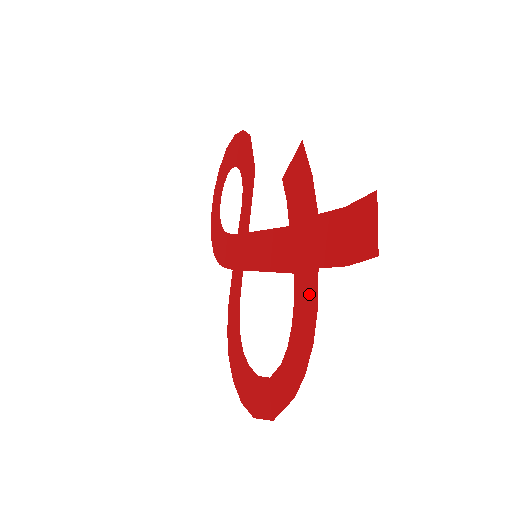
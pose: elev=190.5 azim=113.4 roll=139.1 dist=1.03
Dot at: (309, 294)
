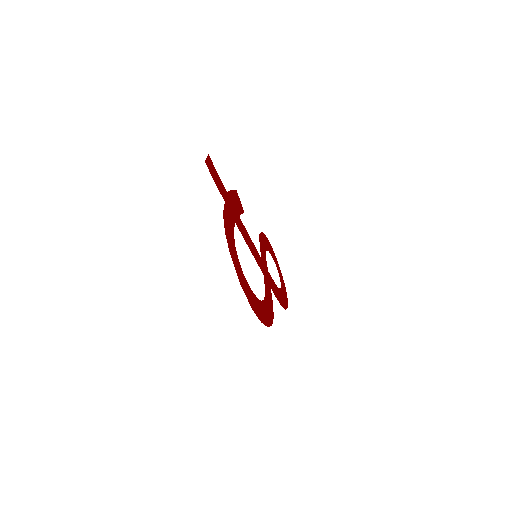
Dot at: (227, 214)
